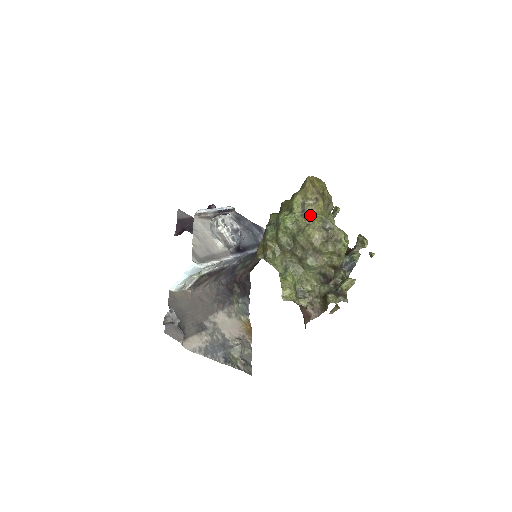
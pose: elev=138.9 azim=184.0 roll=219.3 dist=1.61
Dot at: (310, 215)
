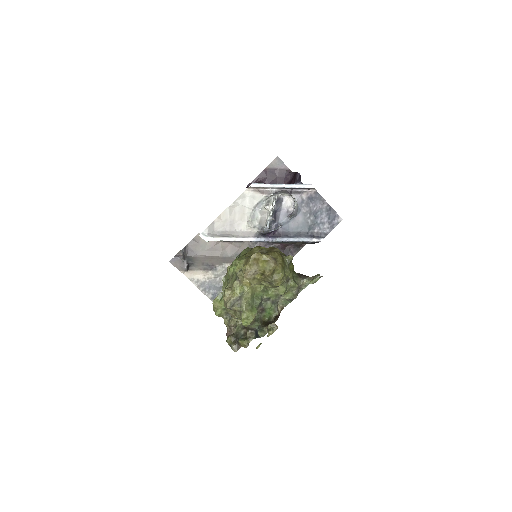
Dot at: (237, 283)
